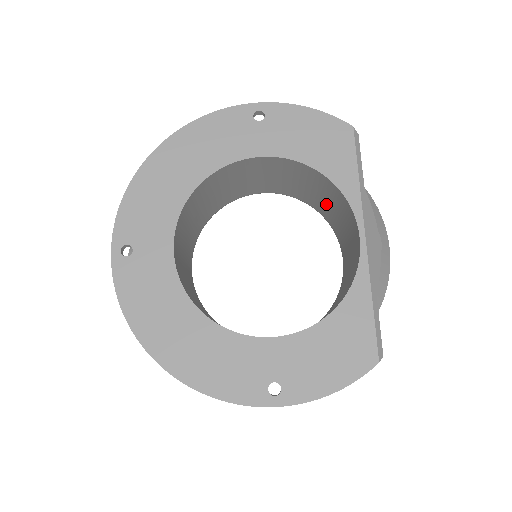
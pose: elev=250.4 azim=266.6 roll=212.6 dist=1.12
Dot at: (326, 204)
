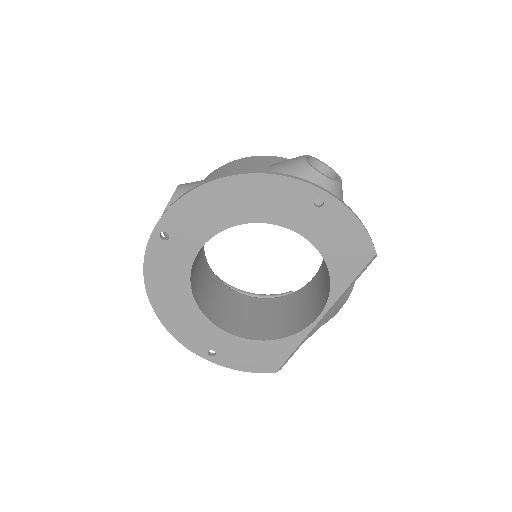
Dot at: occluded
